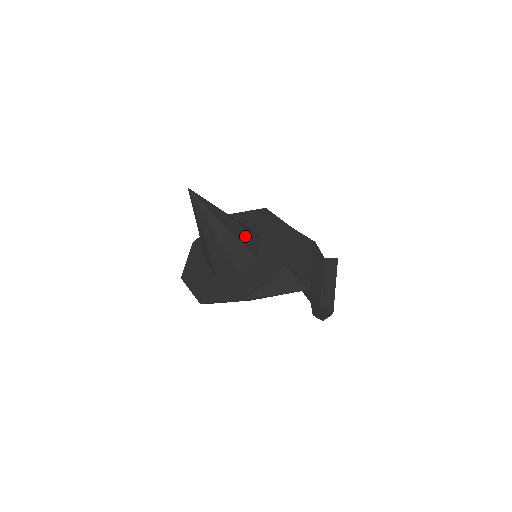
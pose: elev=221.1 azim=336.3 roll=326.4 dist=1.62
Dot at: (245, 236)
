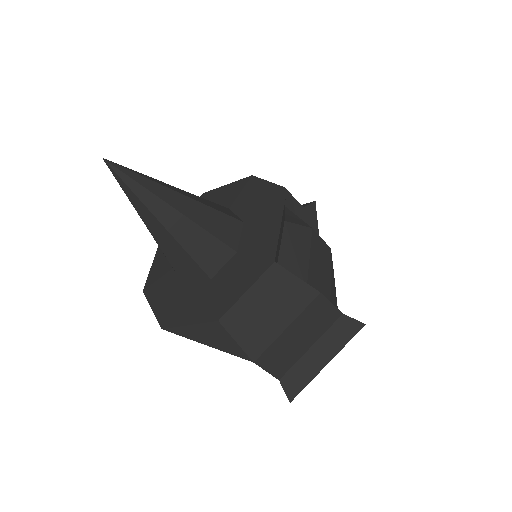
Dot at: (200, 244)
